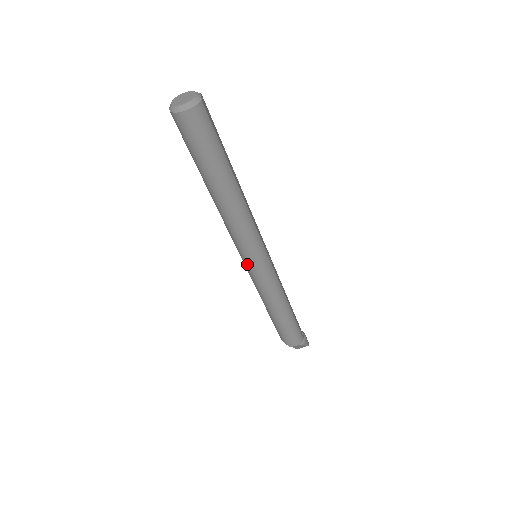
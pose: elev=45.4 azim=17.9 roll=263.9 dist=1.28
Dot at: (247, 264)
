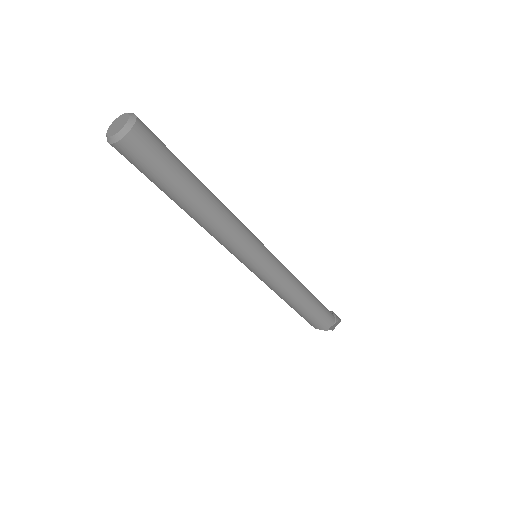
Dot at: (252, 267)
